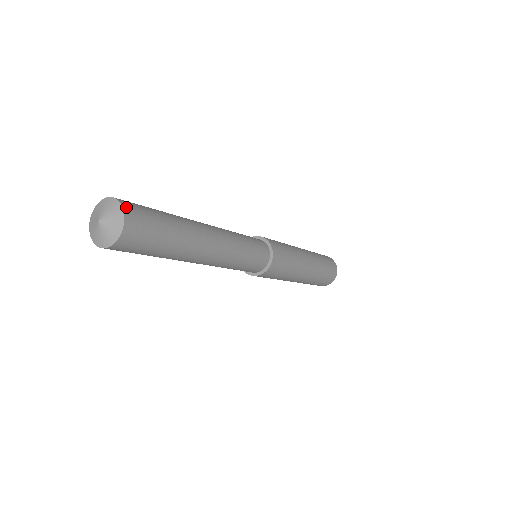
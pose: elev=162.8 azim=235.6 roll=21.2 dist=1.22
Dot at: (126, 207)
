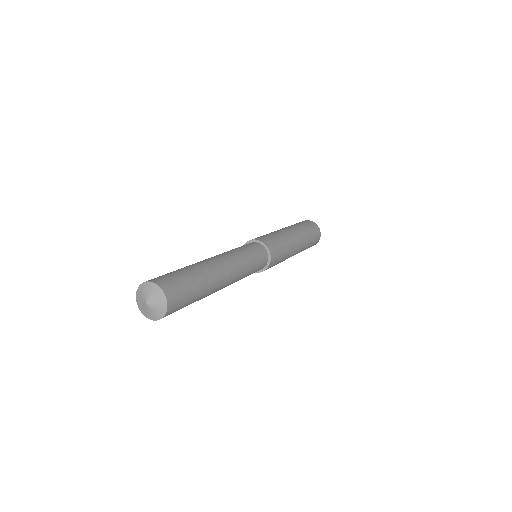
Dot at: (169, 296)
